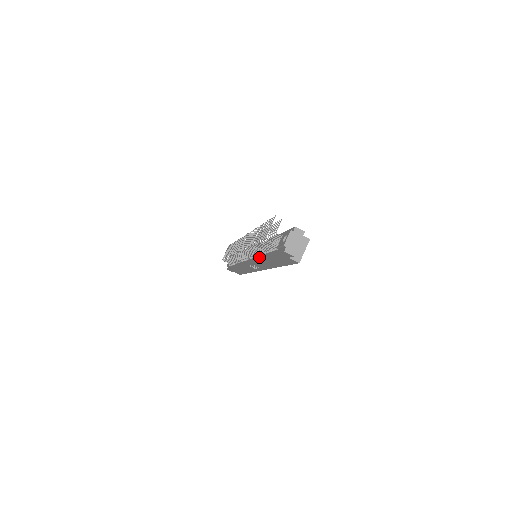
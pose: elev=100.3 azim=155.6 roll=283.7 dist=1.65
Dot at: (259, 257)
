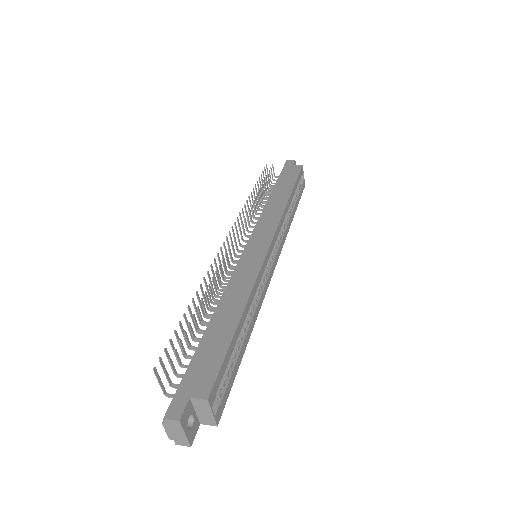
Dot at: occluded
